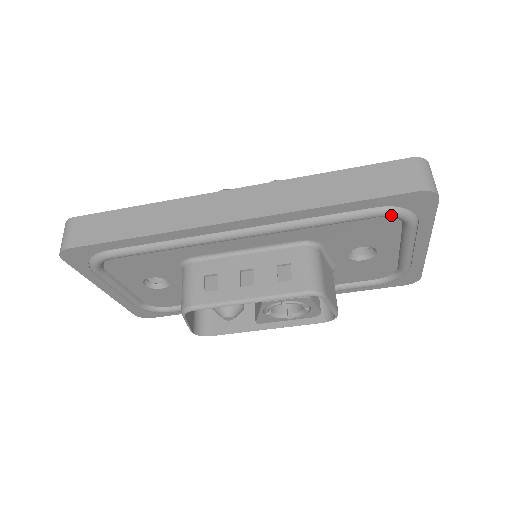
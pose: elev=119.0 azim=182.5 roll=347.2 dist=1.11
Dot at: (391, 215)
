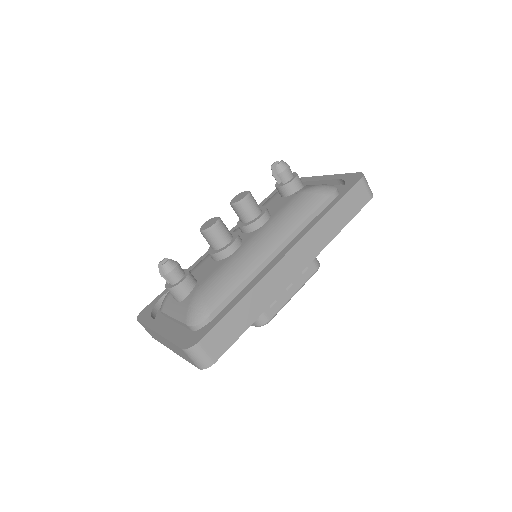
Dot at: occluded
